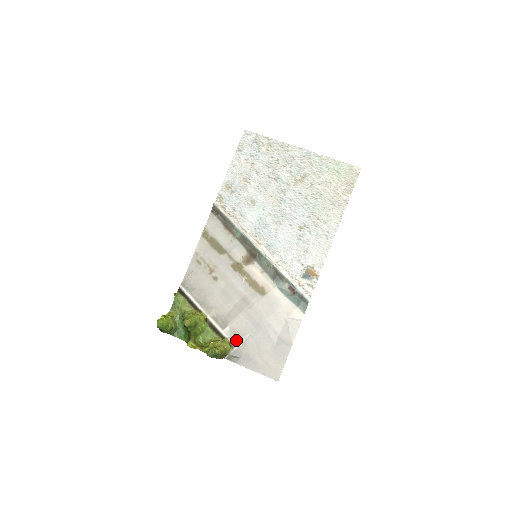
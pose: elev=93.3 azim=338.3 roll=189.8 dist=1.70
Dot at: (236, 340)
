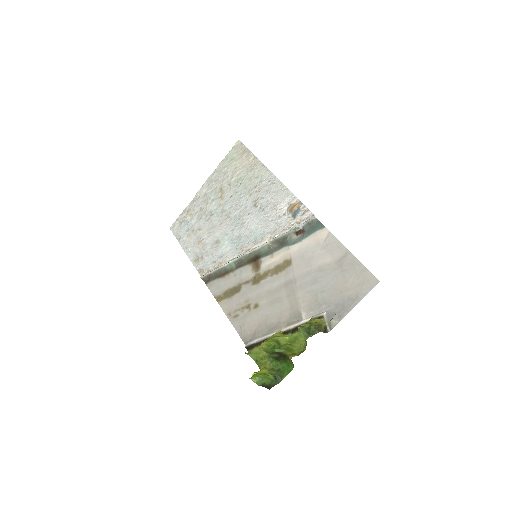
Dot at: (318, 311)
